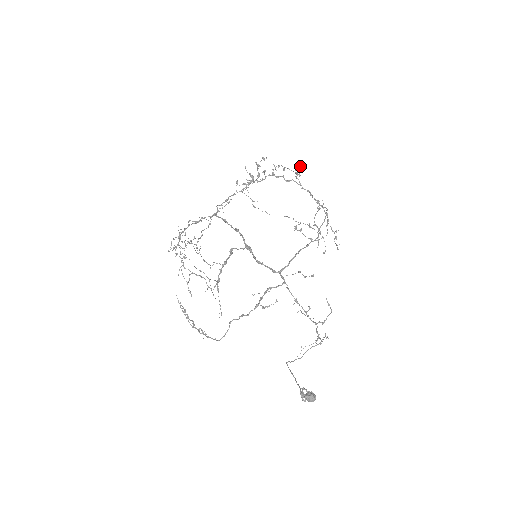
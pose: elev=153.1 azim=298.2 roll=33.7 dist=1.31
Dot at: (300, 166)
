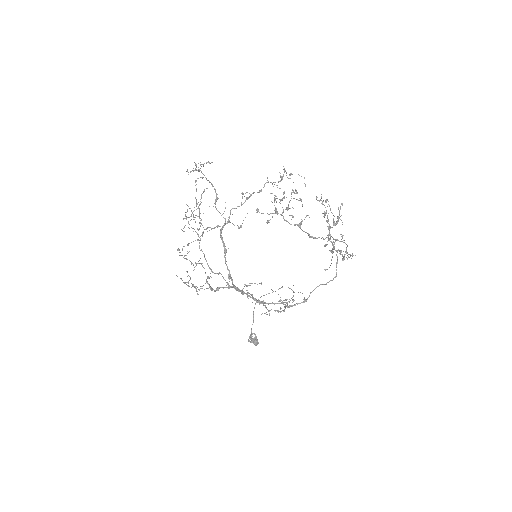
Dot at: (341, 220)
